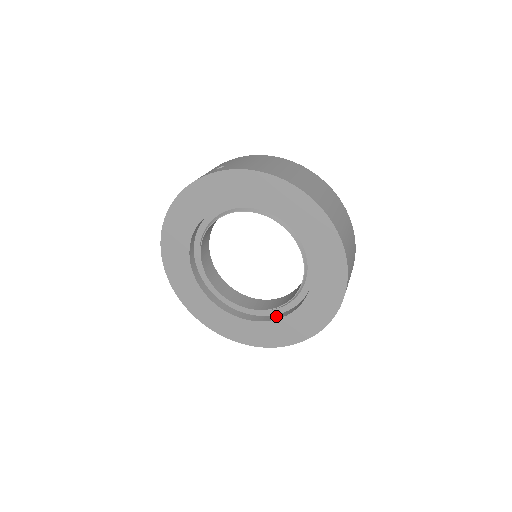
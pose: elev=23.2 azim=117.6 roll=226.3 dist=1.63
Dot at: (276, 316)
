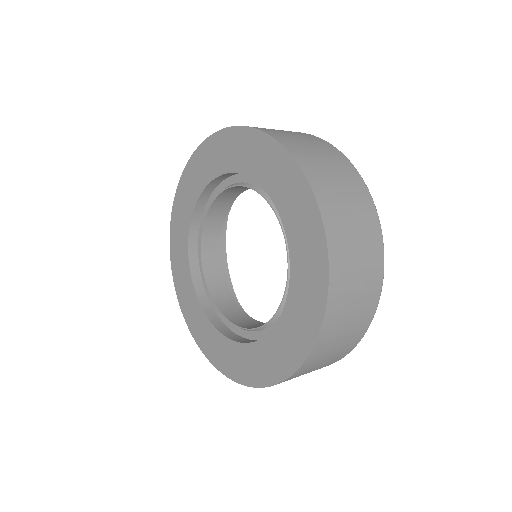
Dot at: (244, 339)
